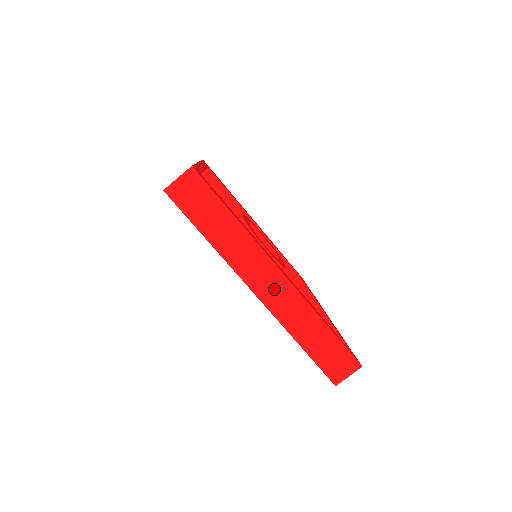
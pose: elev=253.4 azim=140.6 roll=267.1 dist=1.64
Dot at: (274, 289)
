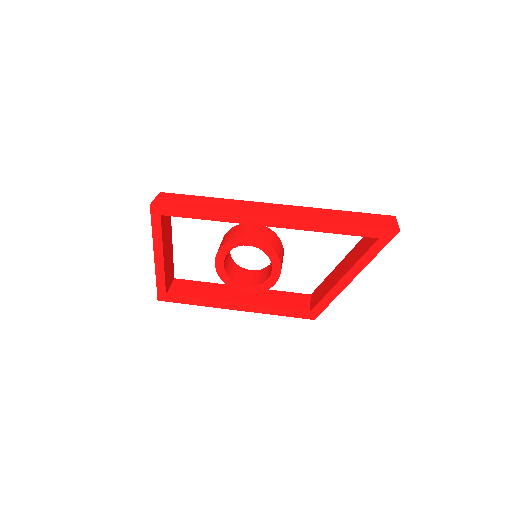
Dot at: (280, 211)
